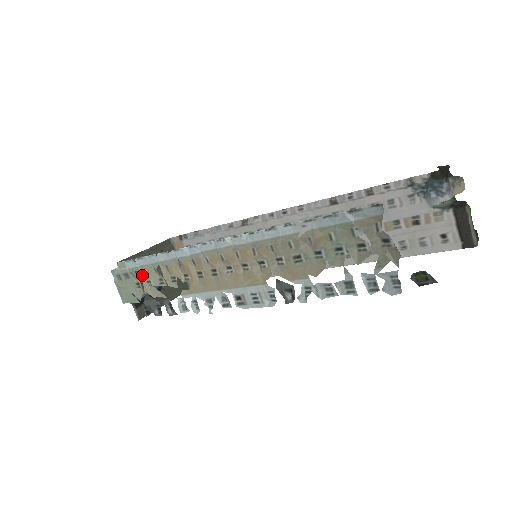
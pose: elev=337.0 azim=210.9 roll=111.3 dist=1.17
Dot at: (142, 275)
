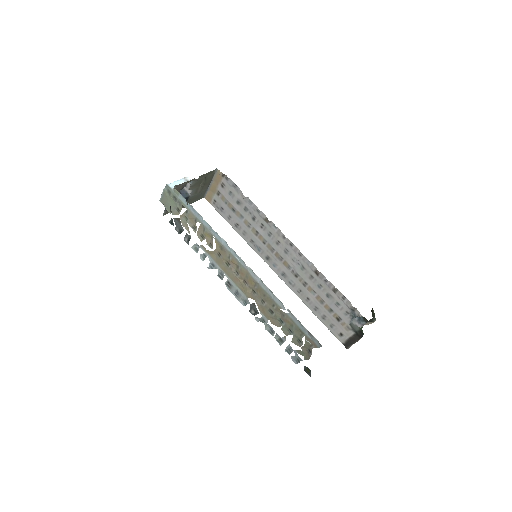
Dot at: (185, 212)
